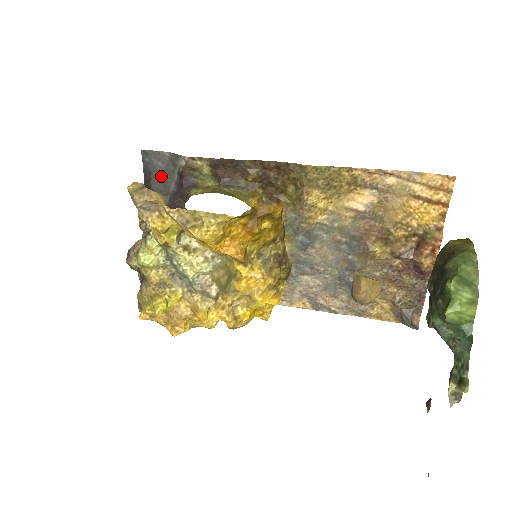
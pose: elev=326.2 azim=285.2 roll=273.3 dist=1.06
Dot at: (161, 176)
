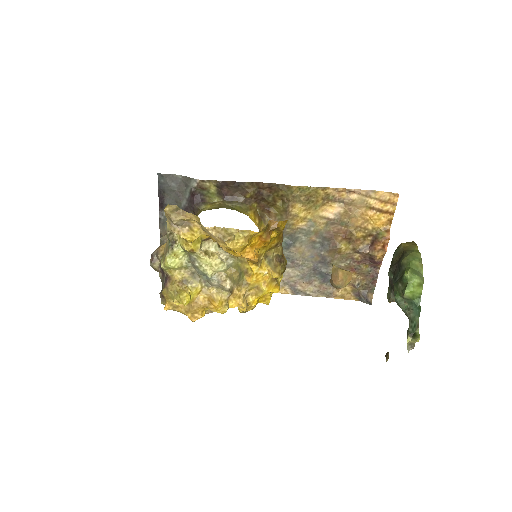
Dot at: (174, 194)
